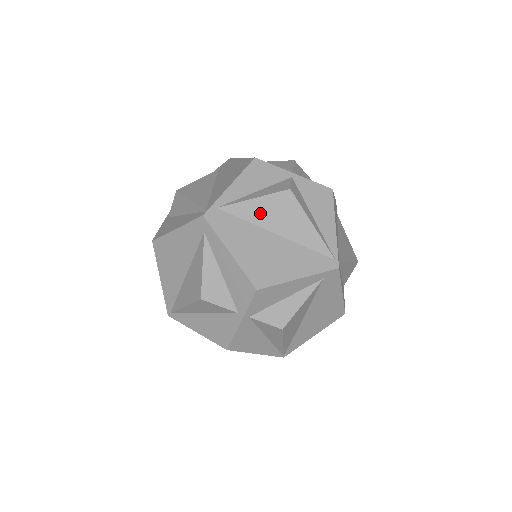
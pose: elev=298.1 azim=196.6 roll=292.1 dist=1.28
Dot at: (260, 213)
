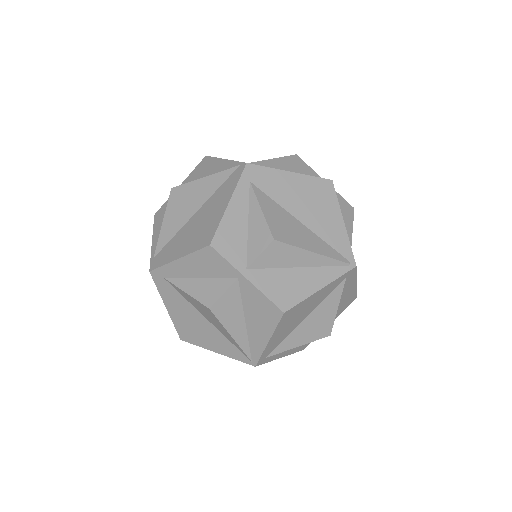
Dot at: (174, 222)
